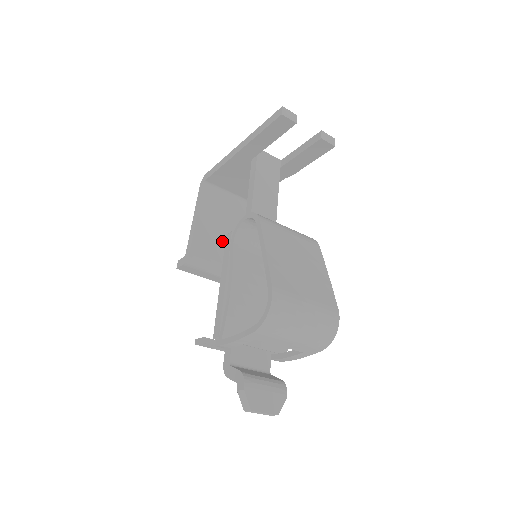
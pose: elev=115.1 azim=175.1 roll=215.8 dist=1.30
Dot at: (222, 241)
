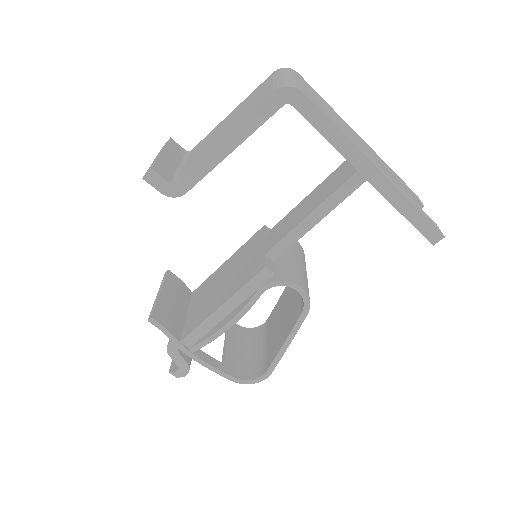
Dot at: occluded
